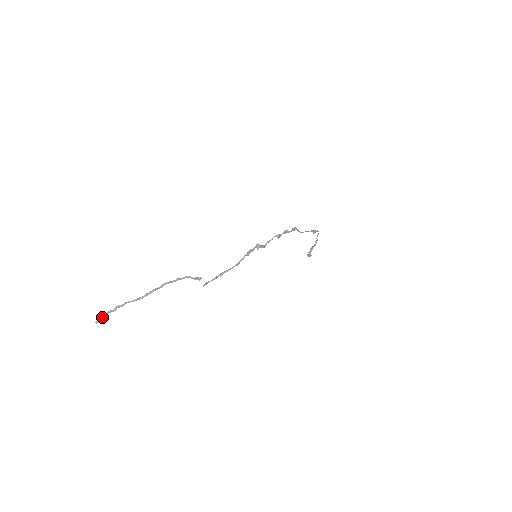
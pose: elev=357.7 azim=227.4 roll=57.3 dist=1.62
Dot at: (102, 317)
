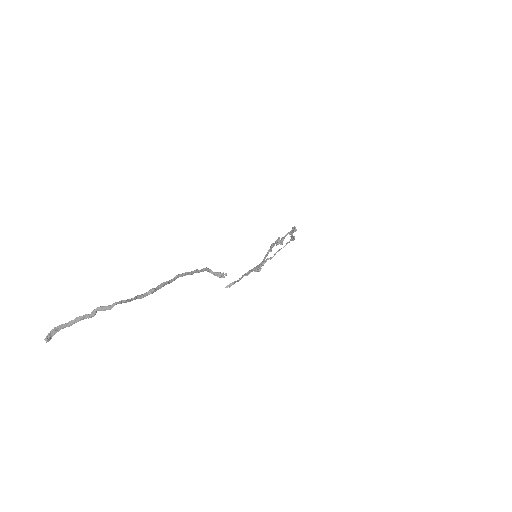
Dot at: (60, 329)
